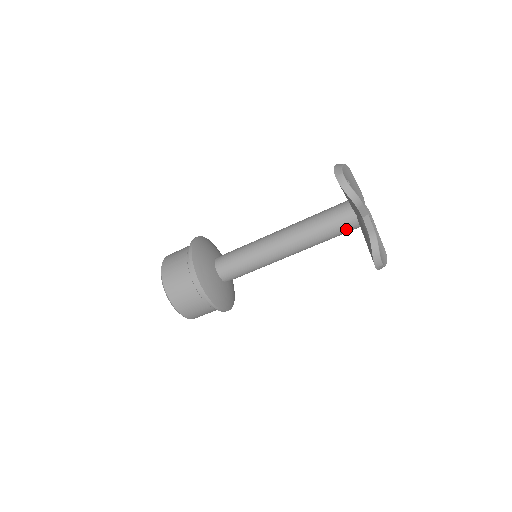
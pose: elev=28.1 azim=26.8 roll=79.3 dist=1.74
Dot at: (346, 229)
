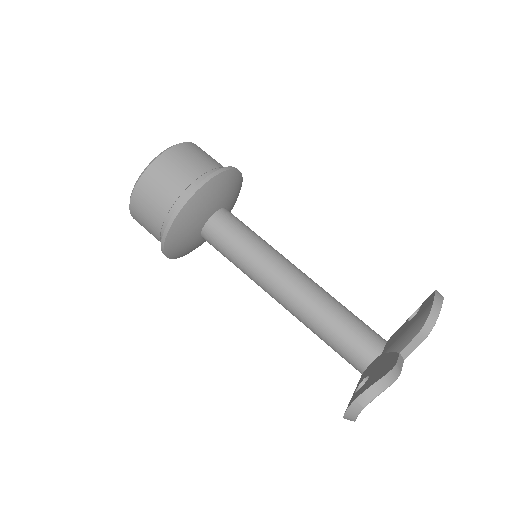
Dot at: (355, 350)
